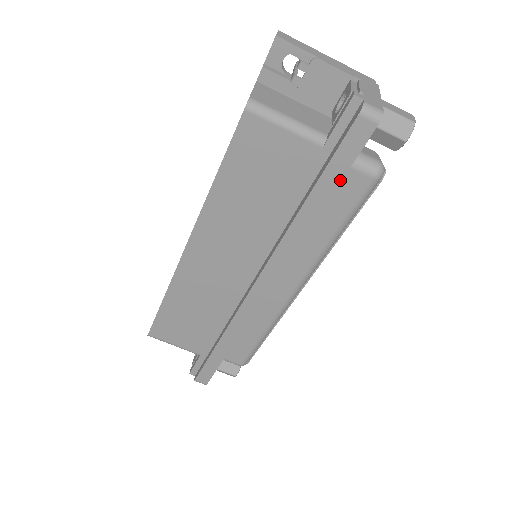
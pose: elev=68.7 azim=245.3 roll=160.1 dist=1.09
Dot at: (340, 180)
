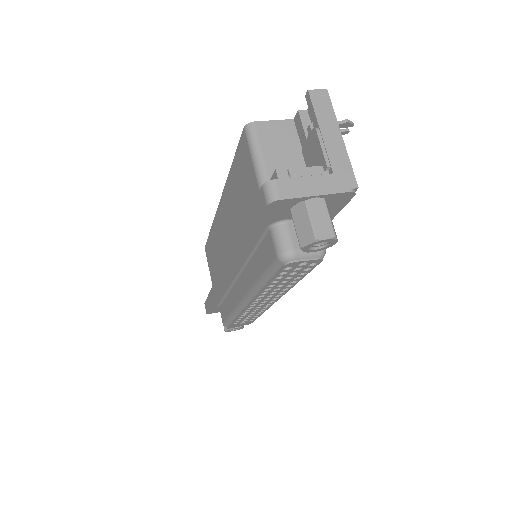
Dot at: (252, 231)
